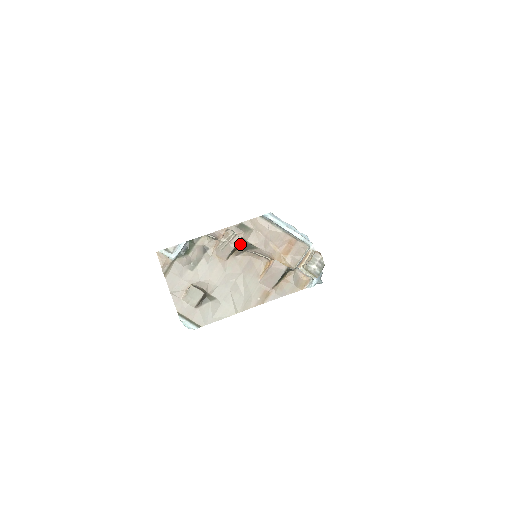
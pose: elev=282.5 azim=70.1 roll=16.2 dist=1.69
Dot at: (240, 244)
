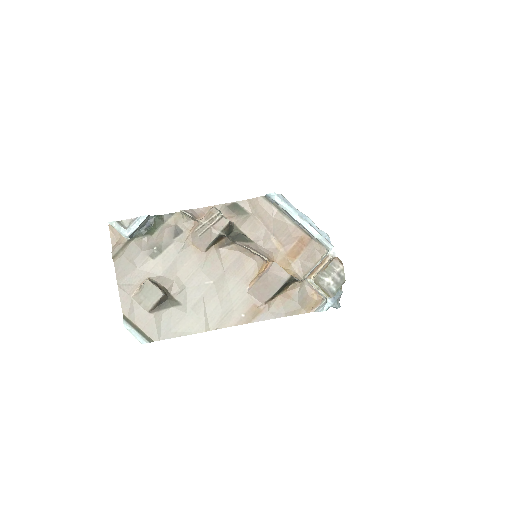
Dot at: (227, 231)
